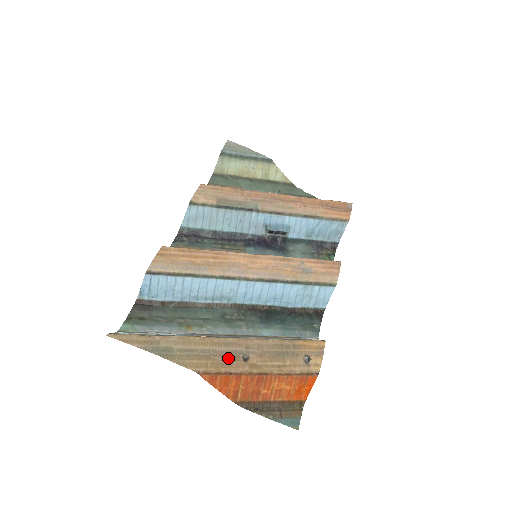
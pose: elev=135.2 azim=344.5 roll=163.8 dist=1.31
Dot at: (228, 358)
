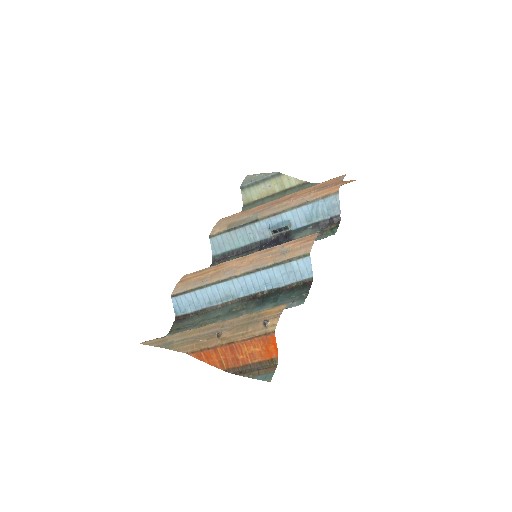
Dot at: (207, 338)
